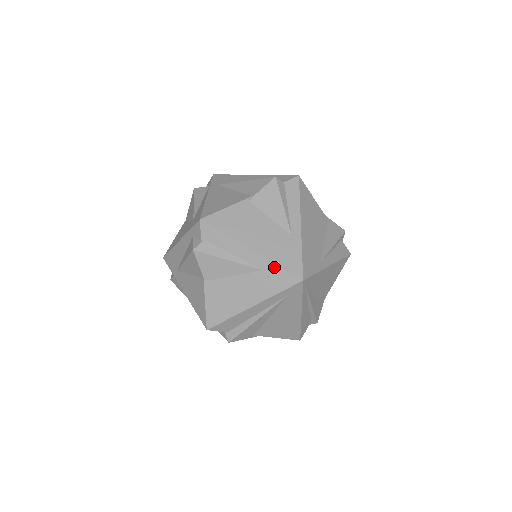
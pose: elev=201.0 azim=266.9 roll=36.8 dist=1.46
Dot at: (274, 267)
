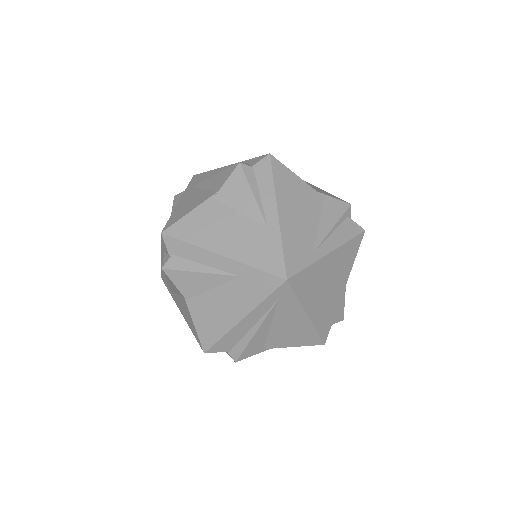
Dot at: (251, 270)
